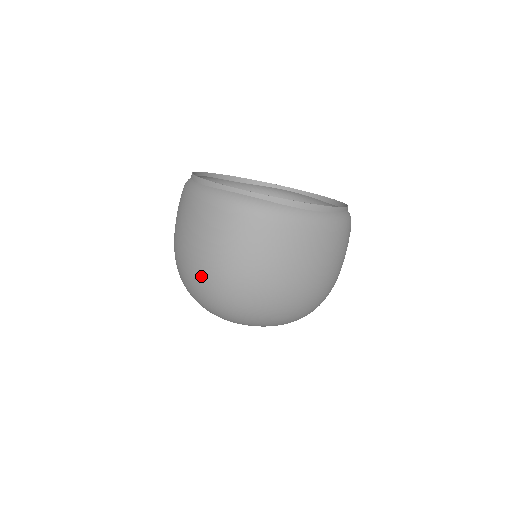
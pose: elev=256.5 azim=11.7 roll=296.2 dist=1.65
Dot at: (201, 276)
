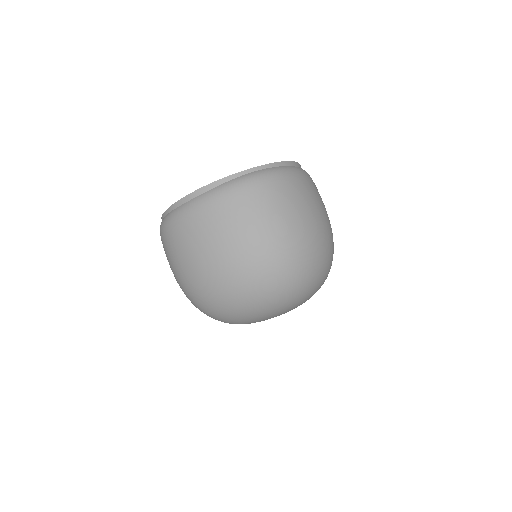
Dot at: occluded
